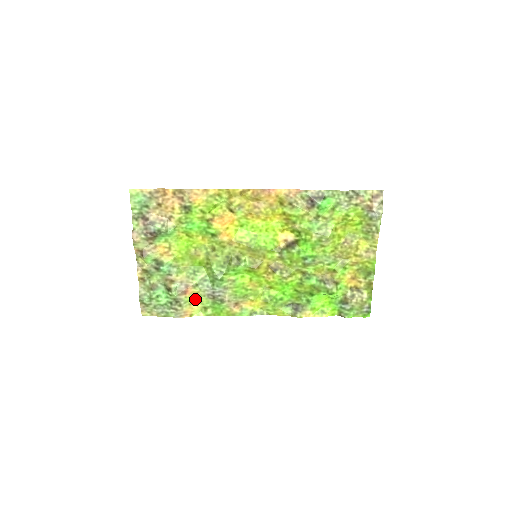
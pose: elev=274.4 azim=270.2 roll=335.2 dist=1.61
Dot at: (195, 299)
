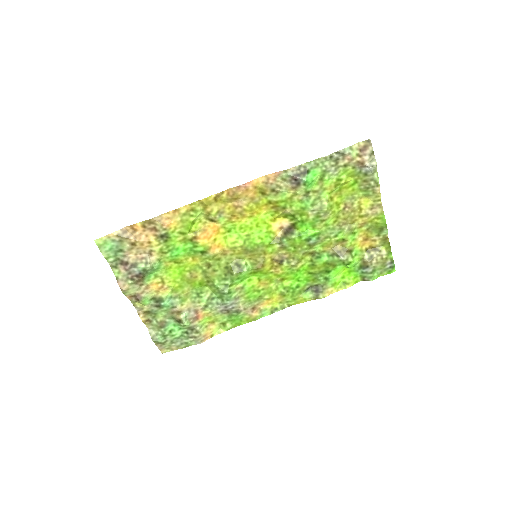
Dot at: (209, 319)
